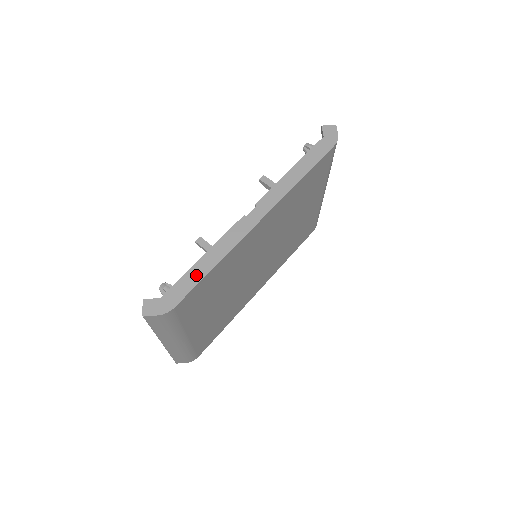
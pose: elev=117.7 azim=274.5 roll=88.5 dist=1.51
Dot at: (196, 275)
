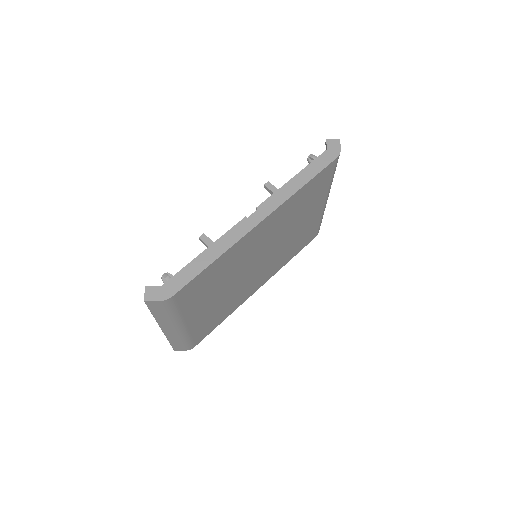
Dot at: (196, 268)
